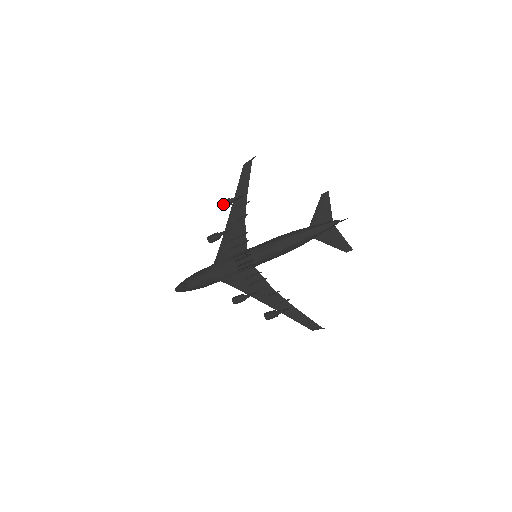
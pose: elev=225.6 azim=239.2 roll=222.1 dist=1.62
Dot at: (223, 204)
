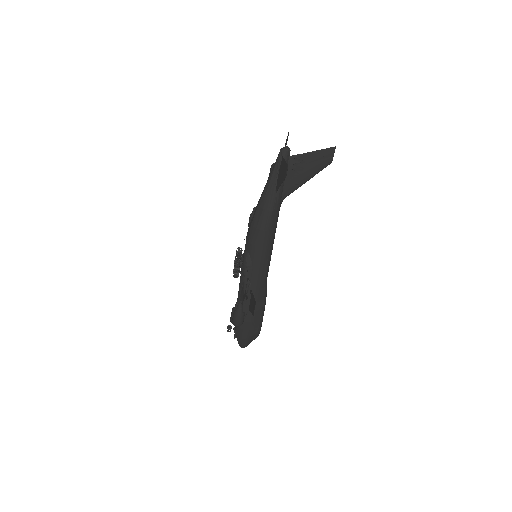
Dot at: (249, 221)
